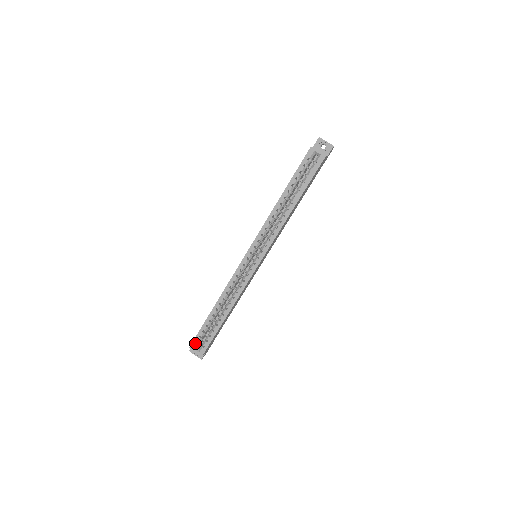
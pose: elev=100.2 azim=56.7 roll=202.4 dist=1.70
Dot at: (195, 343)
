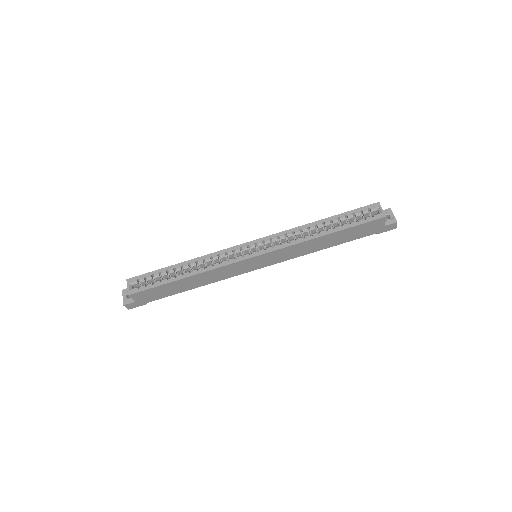
Dot at: (135, 279)
